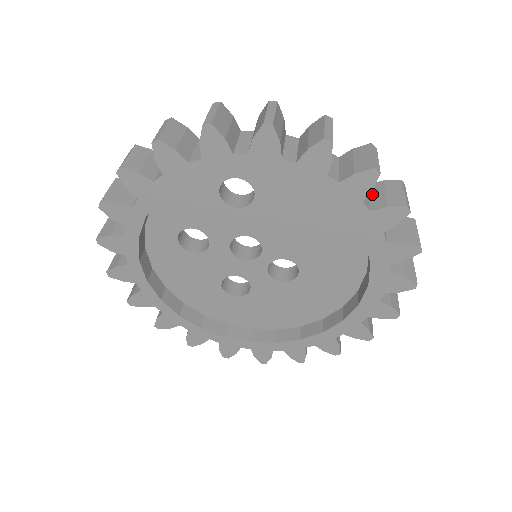
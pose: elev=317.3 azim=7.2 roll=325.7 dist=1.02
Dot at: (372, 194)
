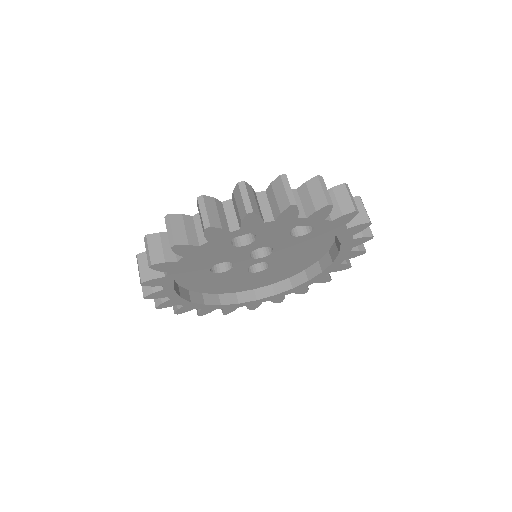
Dot at: occluded
